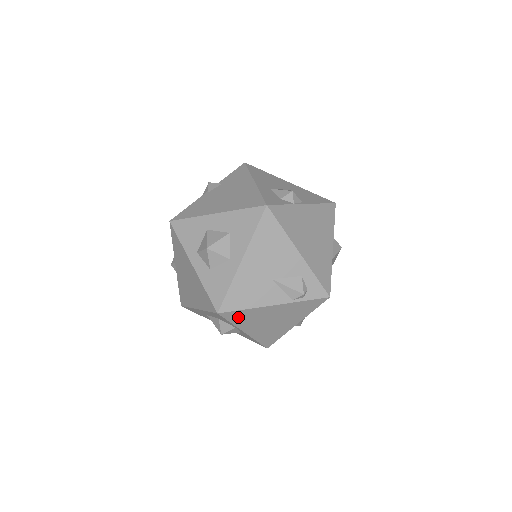
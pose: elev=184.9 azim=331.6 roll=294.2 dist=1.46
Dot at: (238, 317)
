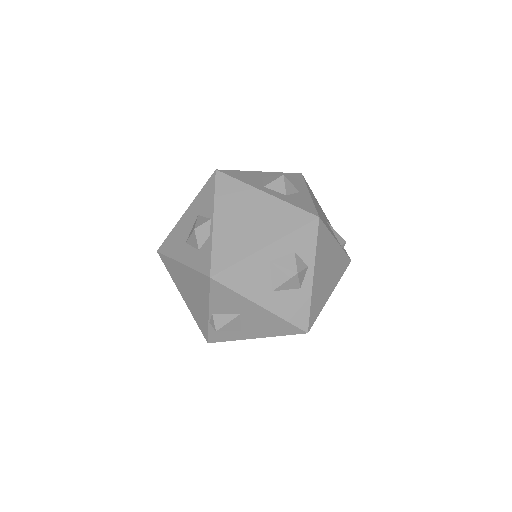
Dot at: (321, 239)
